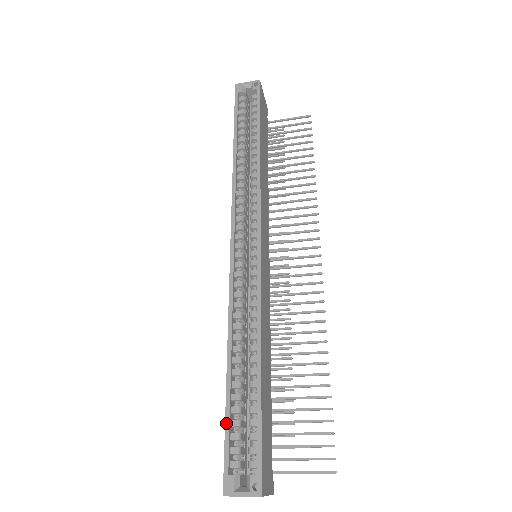
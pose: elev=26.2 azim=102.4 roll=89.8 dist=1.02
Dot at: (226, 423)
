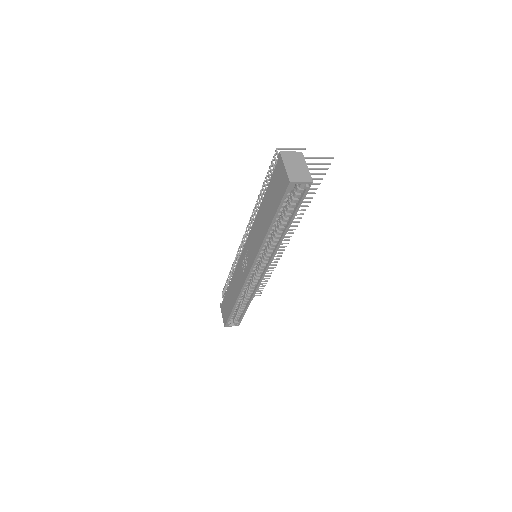
Dot at: (230, 316)
